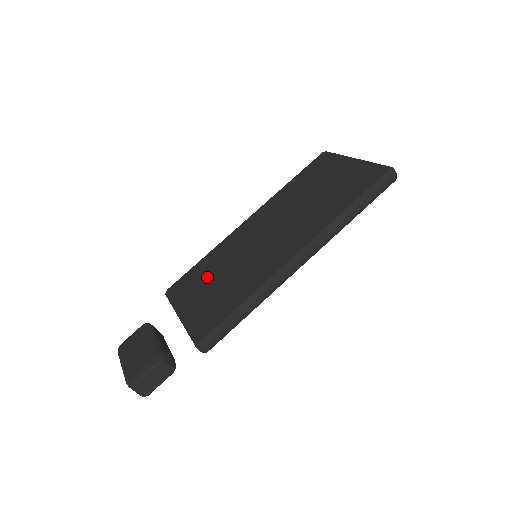
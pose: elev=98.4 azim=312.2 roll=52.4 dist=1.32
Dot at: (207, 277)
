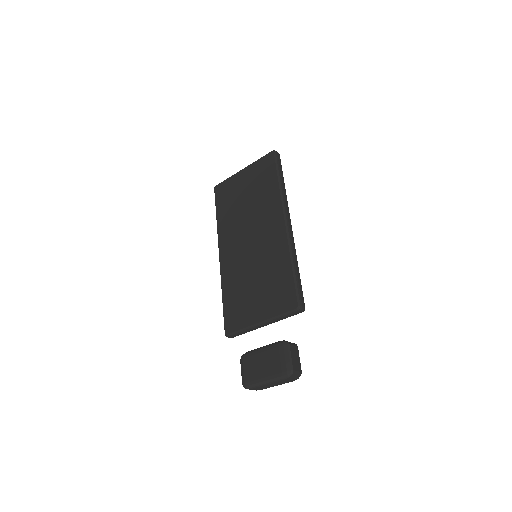
Dot at: (245, 293)
